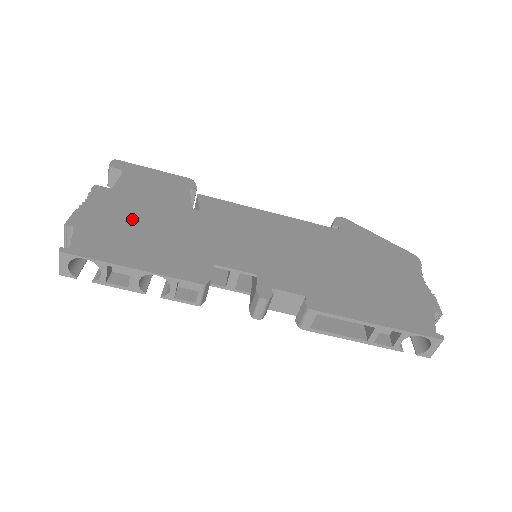
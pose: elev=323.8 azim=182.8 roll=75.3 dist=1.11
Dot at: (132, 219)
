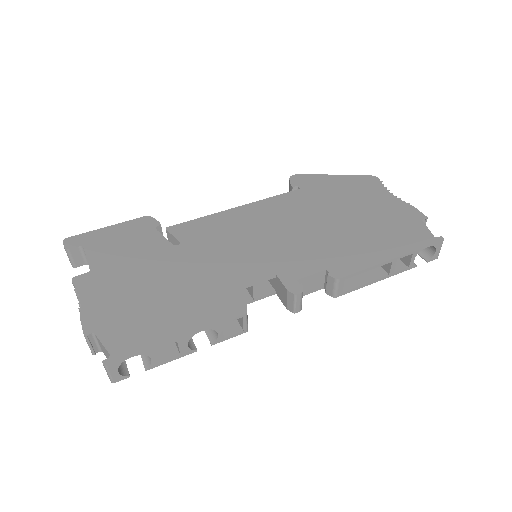
Dot at: (135, 291)
